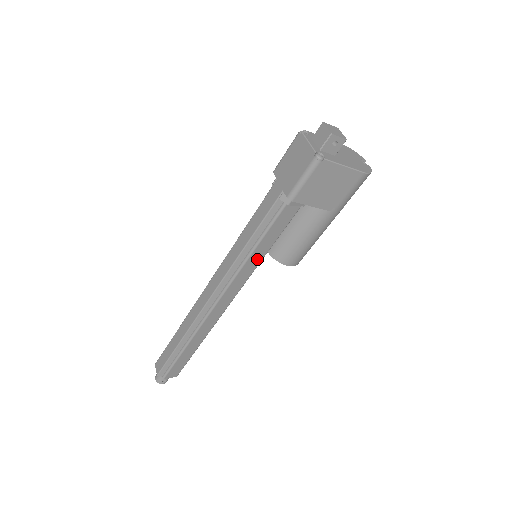
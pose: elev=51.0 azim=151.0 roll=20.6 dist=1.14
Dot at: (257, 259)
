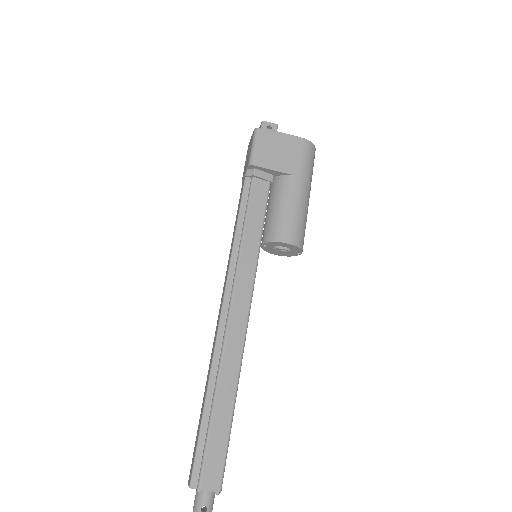
Dot at: (253, 246)
